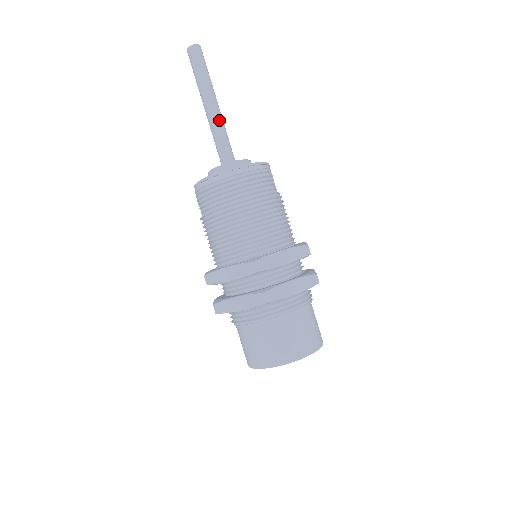
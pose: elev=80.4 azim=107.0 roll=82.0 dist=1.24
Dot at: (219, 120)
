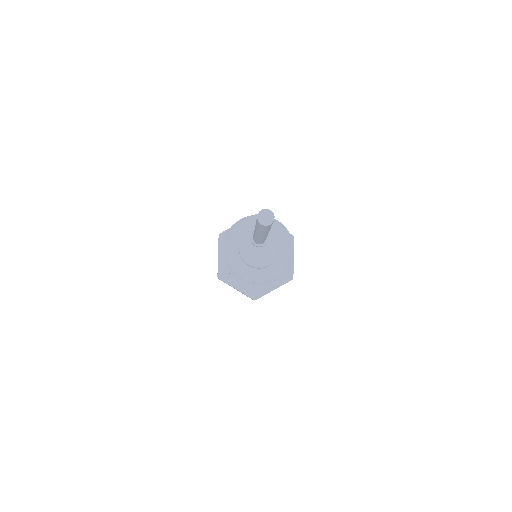
Dot at: occluded
